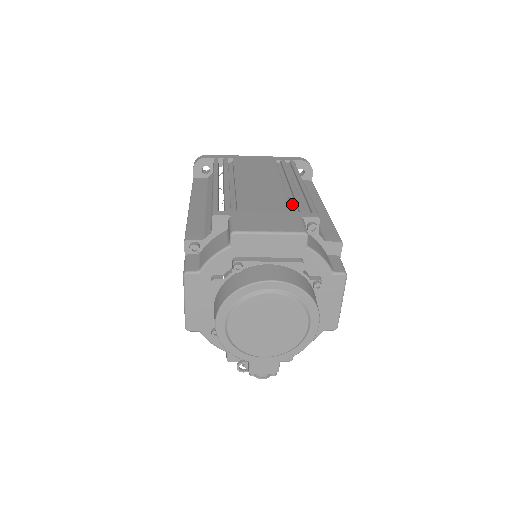
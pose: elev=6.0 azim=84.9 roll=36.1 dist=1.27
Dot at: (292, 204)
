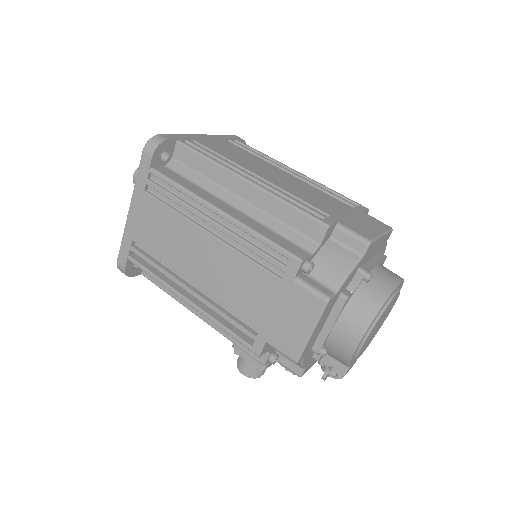
Dot at: occluded
